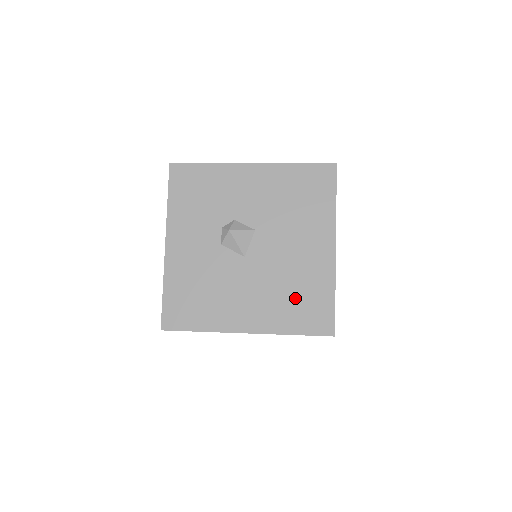
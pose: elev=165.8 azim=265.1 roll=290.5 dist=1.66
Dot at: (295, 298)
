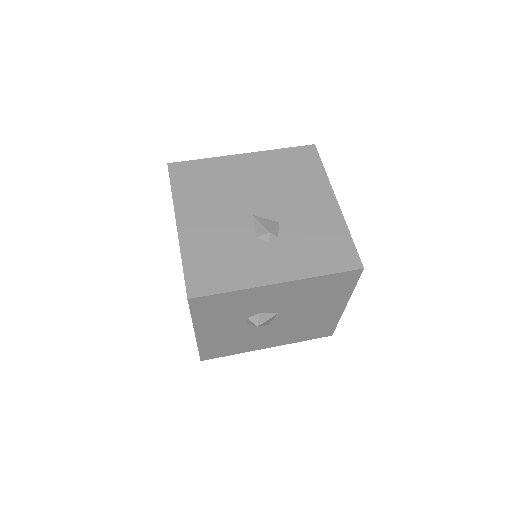
Dot at: (307, 330)
